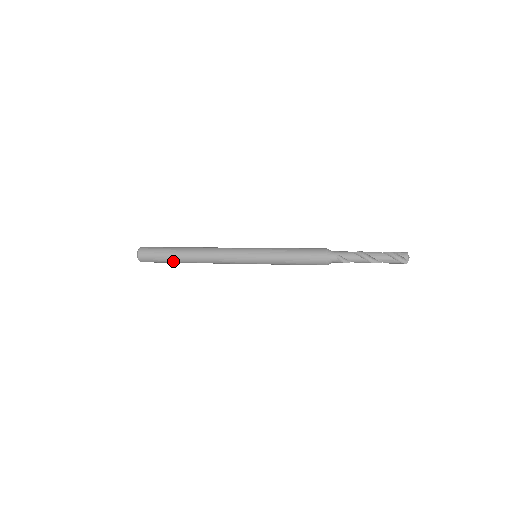
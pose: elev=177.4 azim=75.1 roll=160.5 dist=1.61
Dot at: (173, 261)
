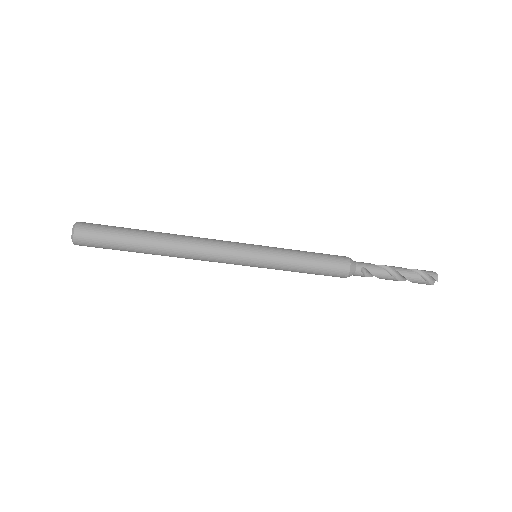
Dot at: (132, 250)
